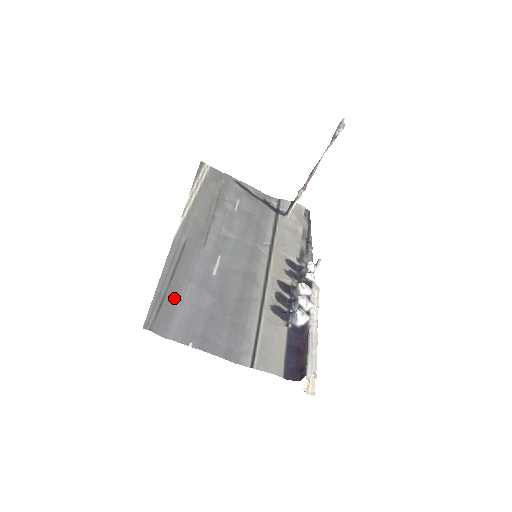
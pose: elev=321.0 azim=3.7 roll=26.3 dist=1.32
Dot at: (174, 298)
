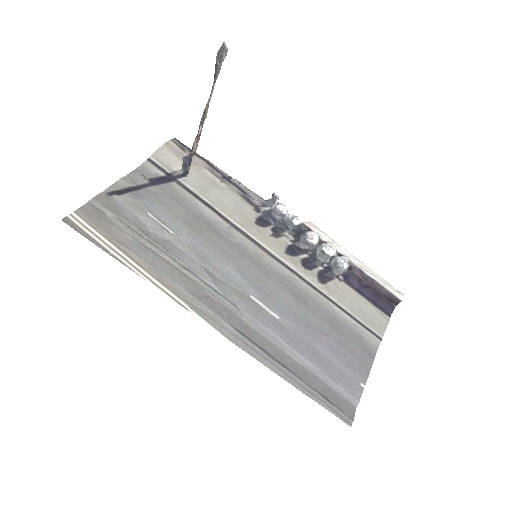
Dot at: (312, 378)
